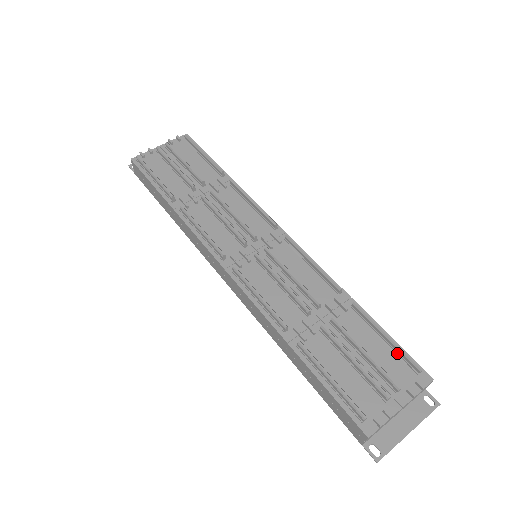
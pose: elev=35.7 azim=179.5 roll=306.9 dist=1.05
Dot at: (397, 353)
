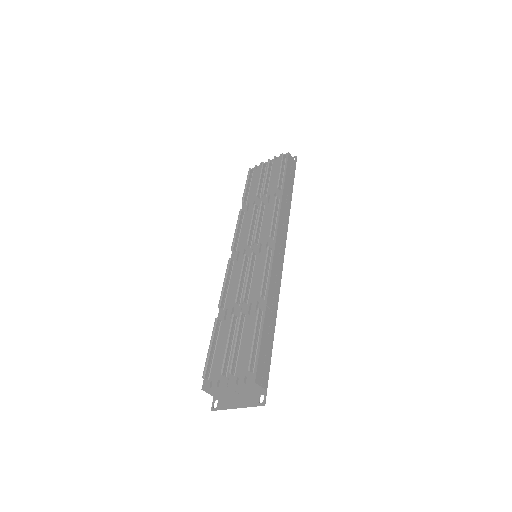
Dot at: (251, 353)
